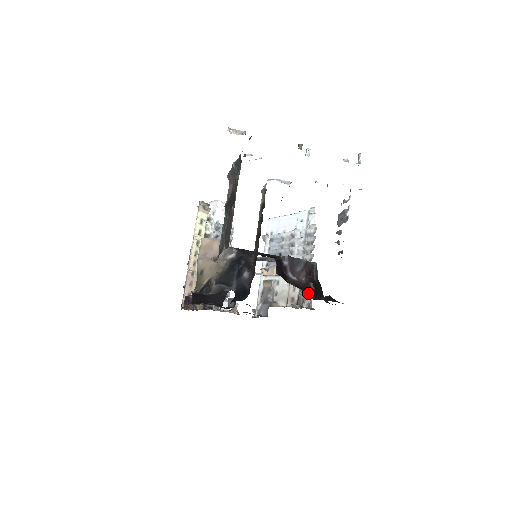
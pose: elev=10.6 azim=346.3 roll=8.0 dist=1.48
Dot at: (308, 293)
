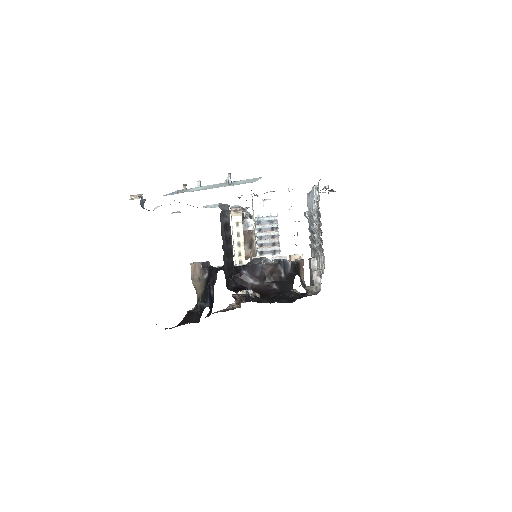
Dot at: (265, 296)
